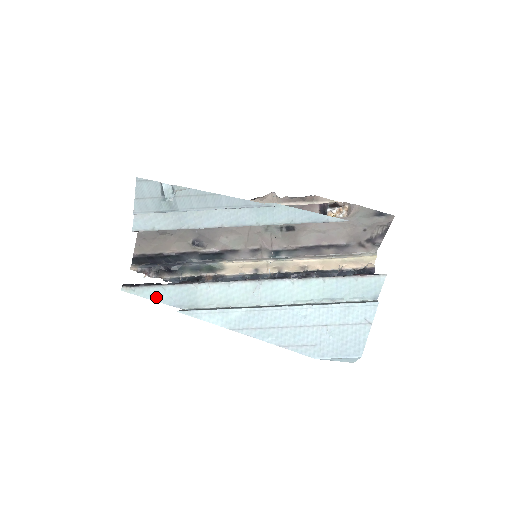
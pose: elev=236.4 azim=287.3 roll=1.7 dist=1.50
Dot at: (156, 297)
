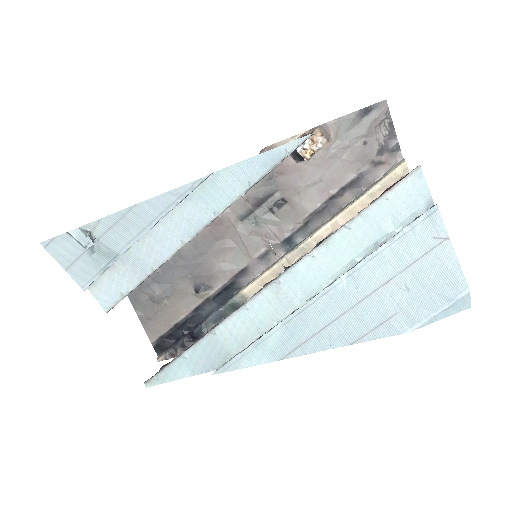
Dot at: (183, 373)
